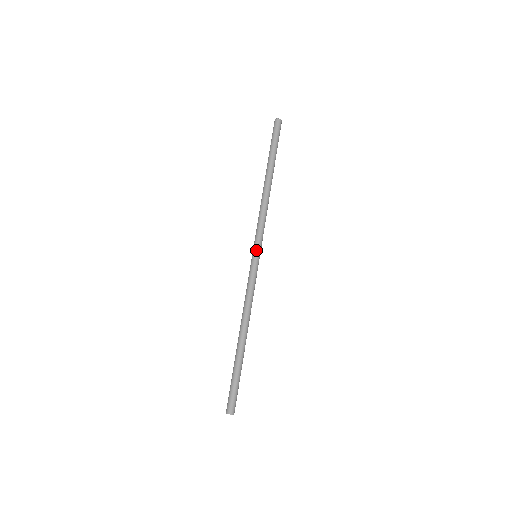
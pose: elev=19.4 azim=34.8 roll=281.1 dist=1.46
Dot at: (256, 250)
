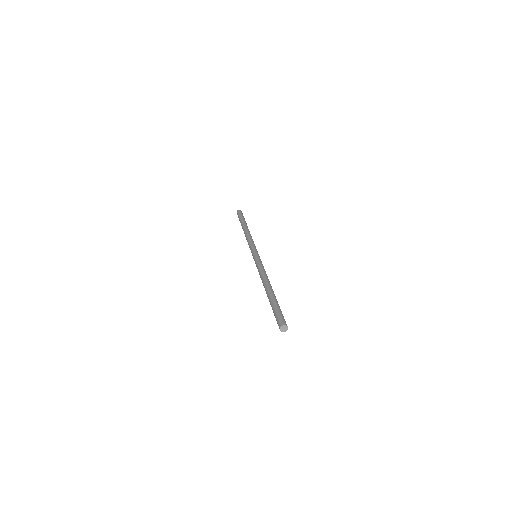
Dot at: (255, 251)
